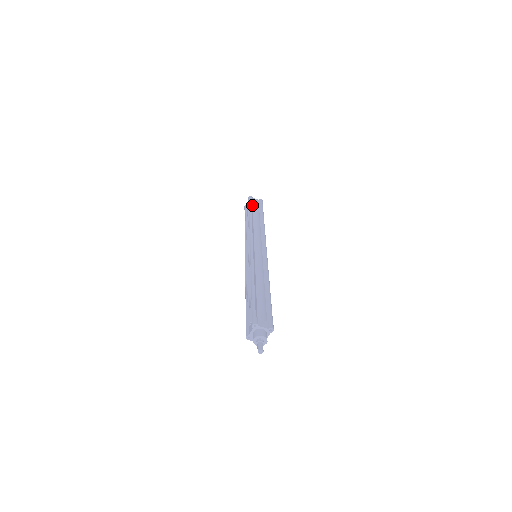
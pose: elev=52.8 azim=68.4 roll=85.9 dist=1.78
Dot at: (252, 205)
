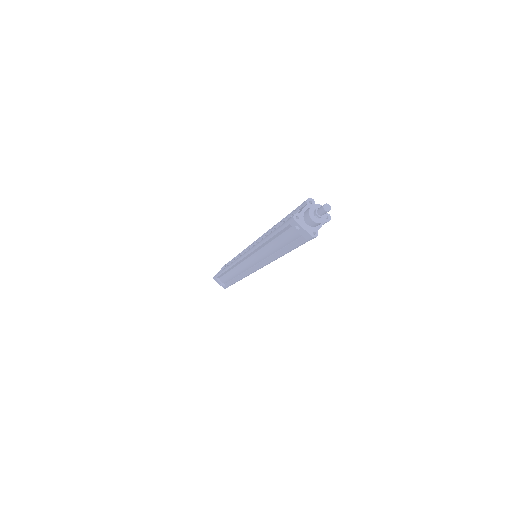
Dot at: occluded
